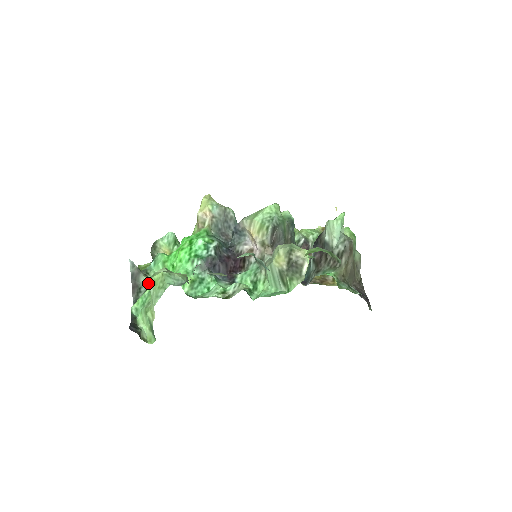
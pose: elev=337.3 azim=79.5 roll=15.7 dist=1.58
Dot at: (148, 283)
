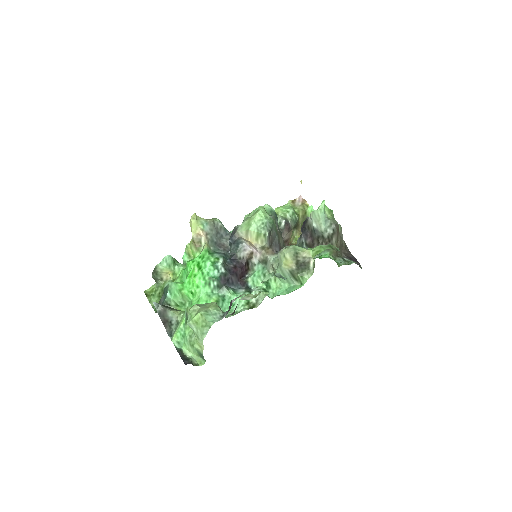
Dot at: (189, 324)
